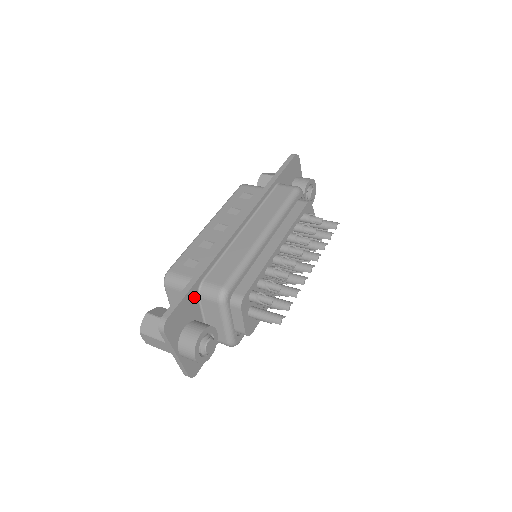
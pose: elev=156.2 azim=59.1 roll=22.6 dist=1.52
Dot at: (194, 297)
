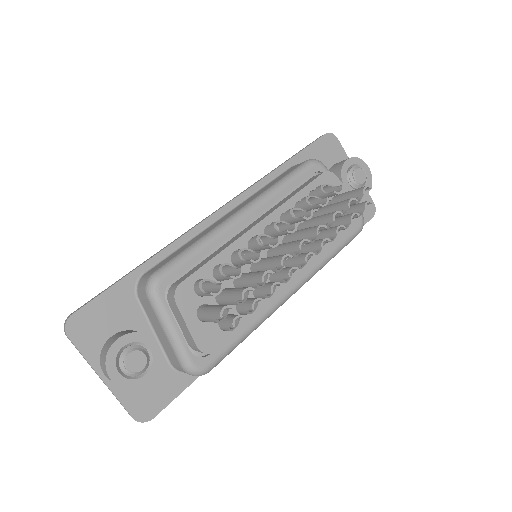
Dot at: (128, 295)
